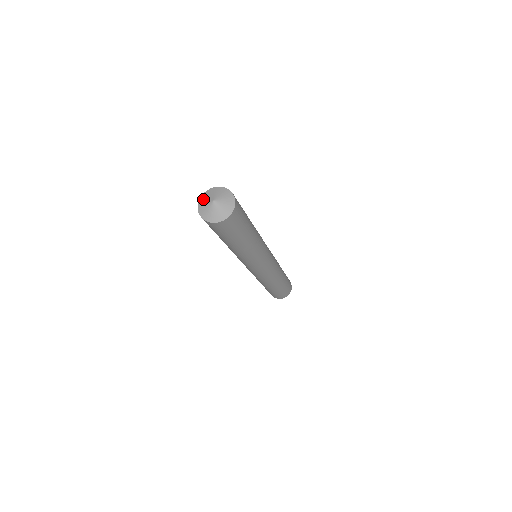
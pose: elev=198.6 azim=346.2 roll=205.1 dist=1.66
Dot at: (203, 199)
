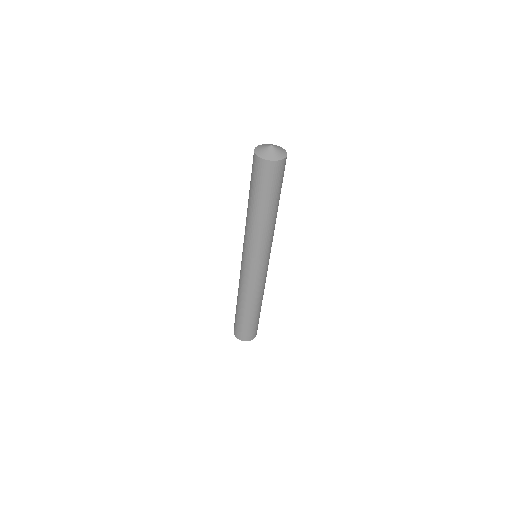
Dot at: (259, 148)
